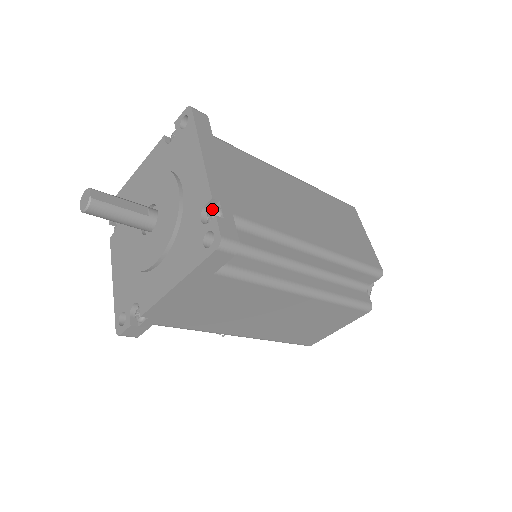
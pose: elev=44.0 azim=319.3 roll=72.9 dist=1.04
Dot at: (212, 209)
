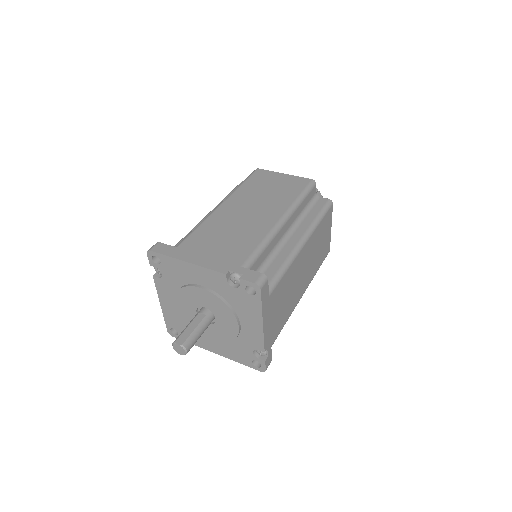
Dot at: (232, 278)
